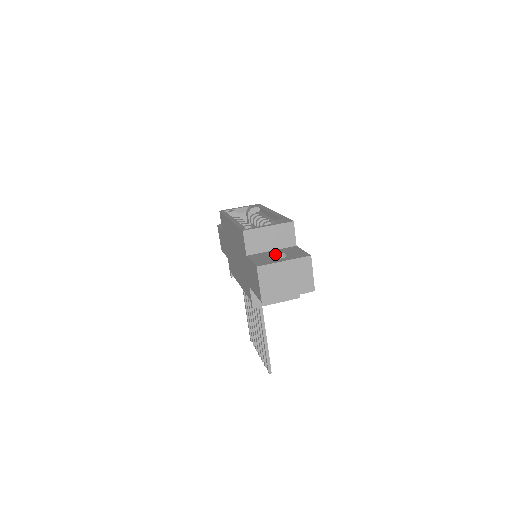
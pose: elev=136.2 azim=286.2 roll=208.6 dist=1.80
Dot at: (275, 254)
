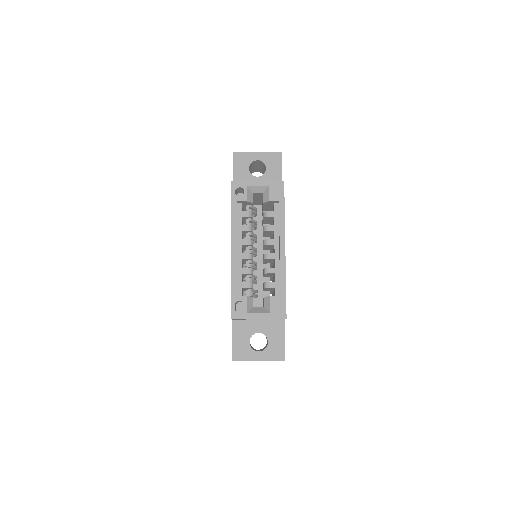
Dot at: occluded
